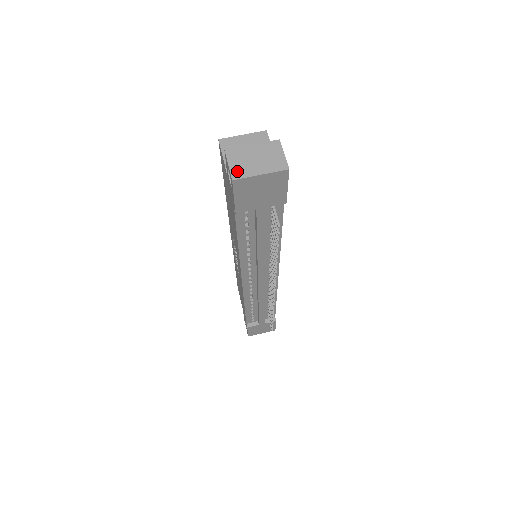
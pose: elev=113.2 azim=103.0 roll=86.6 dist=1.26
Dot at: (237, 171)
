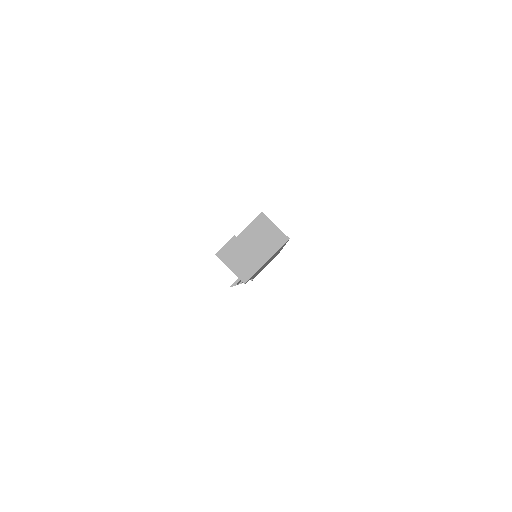
Dot at: (223, 253)
